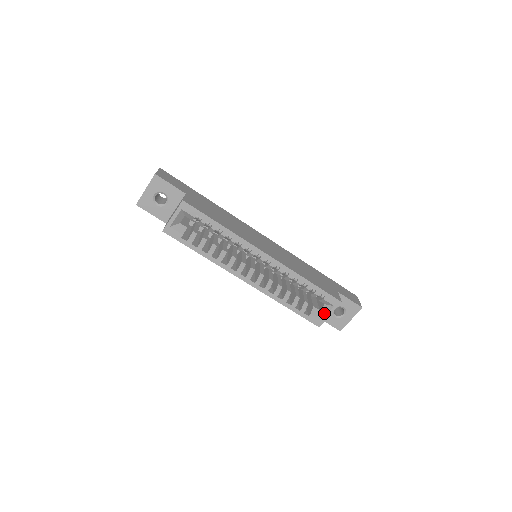
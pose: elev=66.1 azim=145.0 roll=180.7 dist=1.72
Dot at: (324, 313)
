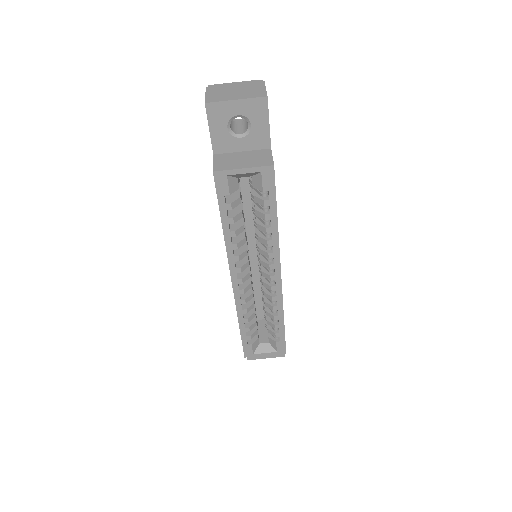
Dot at: (262, 350)
